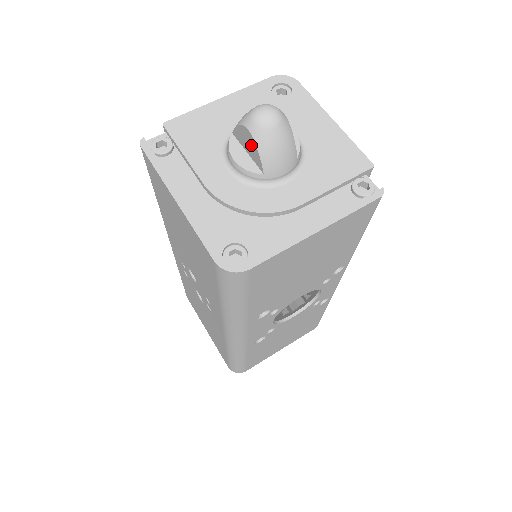
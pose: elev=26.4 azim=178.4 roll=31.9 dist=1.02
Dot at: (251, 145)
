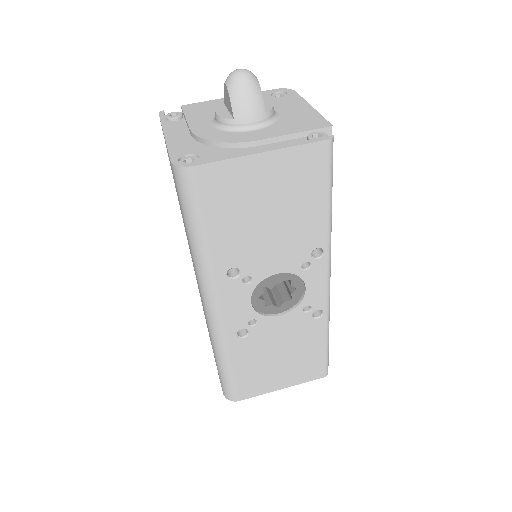
Dot at: (228, 98)
